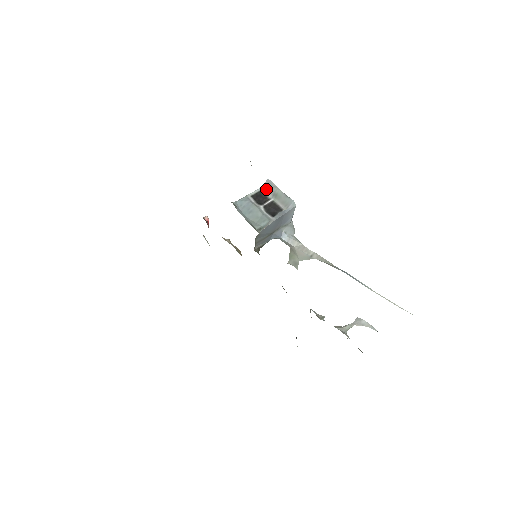
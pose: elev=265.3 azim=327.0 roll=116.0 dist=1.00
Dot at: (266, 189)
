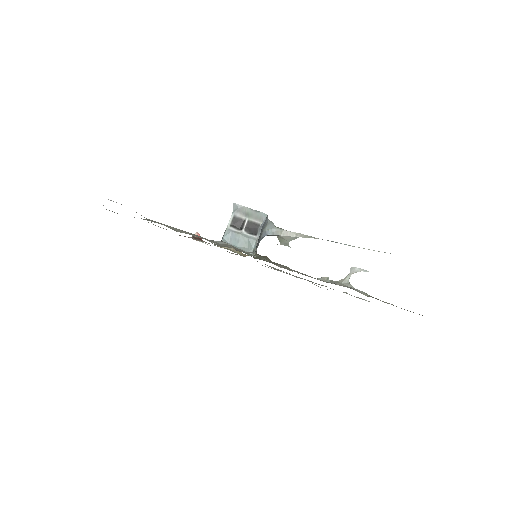
Dot at: (237, 213)
